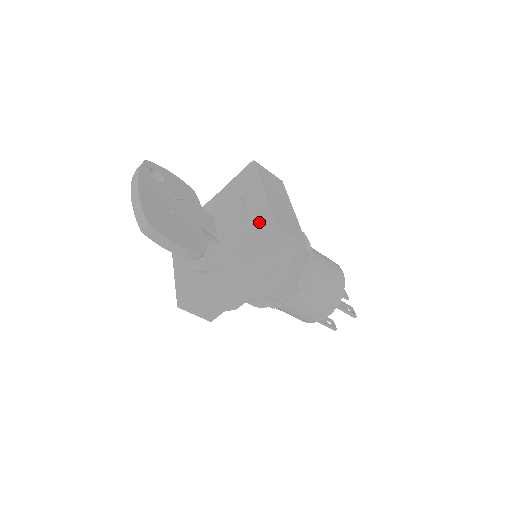
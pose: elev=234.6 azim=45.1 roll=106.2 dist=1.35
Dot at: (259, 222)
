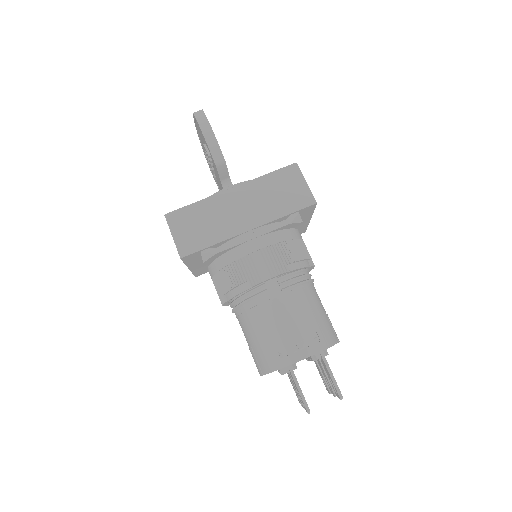
Dot at: occluded
